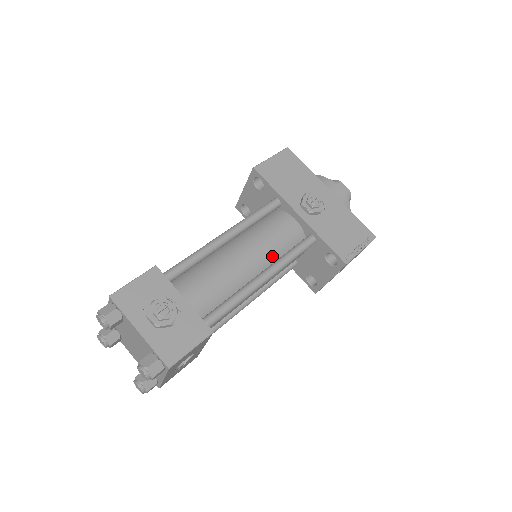
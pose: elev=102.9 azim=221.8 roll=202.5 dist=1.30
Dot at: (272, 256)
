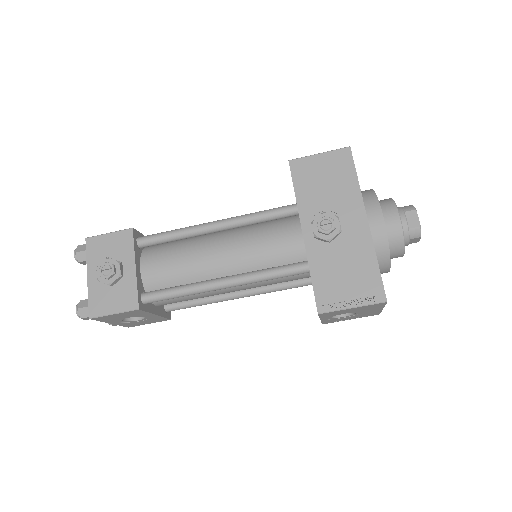
Dot at: (252, 265)
